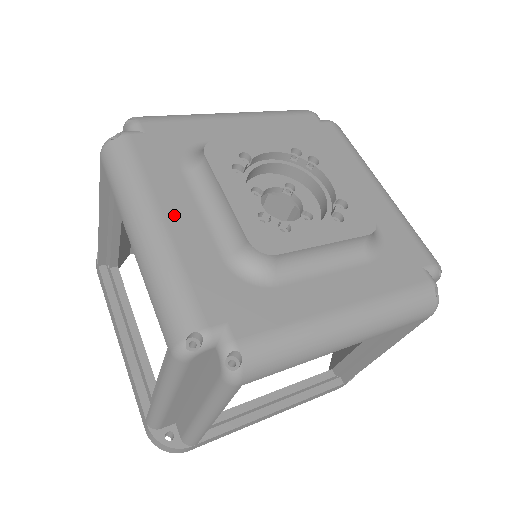
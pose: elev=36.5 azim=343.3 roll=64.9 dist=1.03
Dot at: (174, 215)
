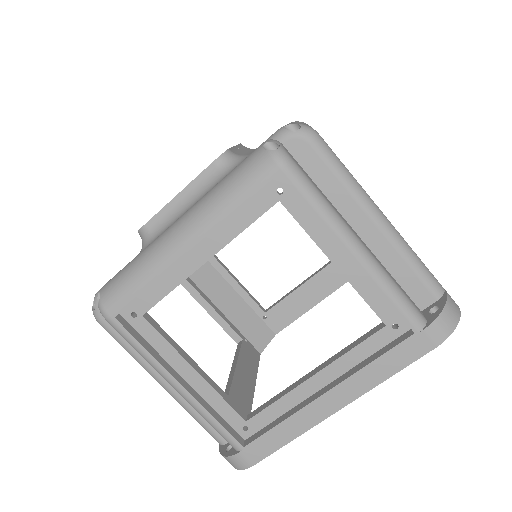
Dot at: occluded
